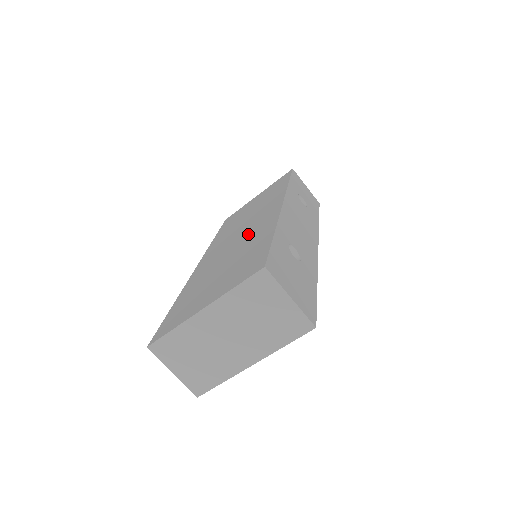
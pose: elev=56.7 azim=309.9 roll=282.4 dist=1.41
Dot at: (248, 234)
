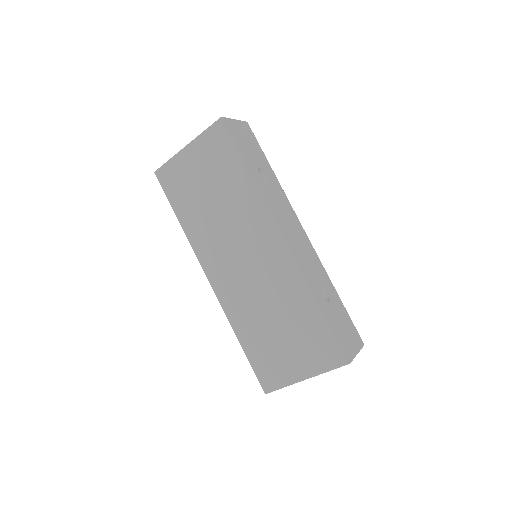
Dot at: (268, 276)
